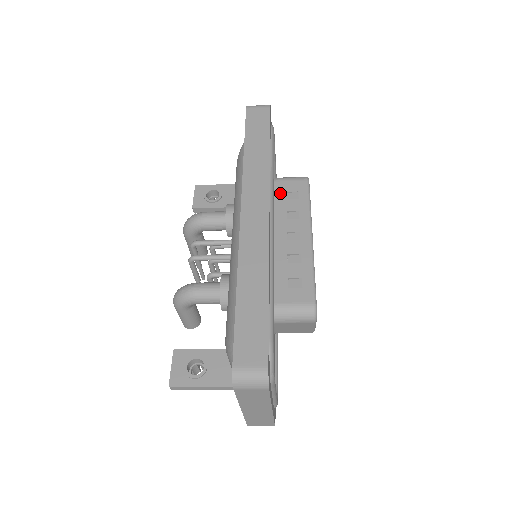
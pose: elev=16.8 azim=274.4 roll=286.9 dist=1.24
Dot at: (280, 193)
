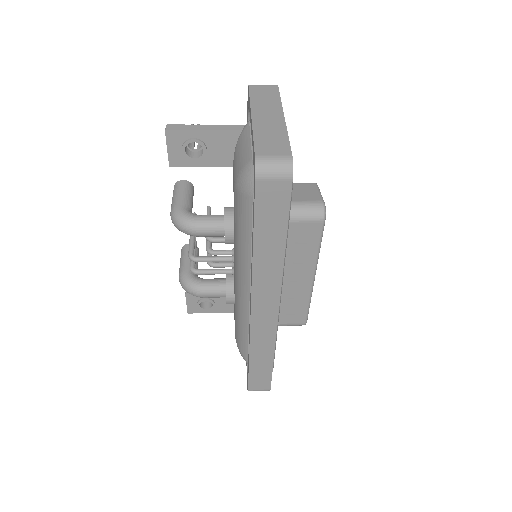
Dot at: (289, 237)
